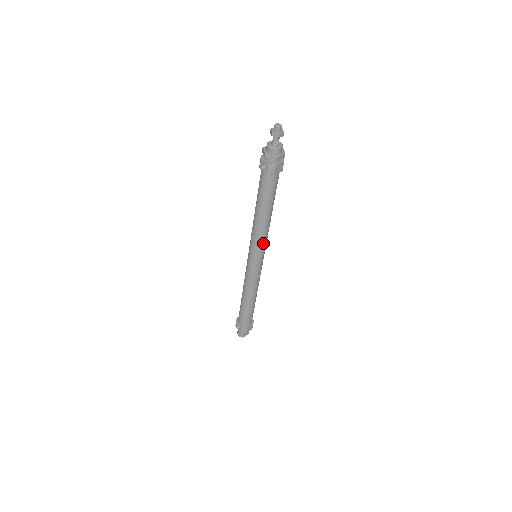
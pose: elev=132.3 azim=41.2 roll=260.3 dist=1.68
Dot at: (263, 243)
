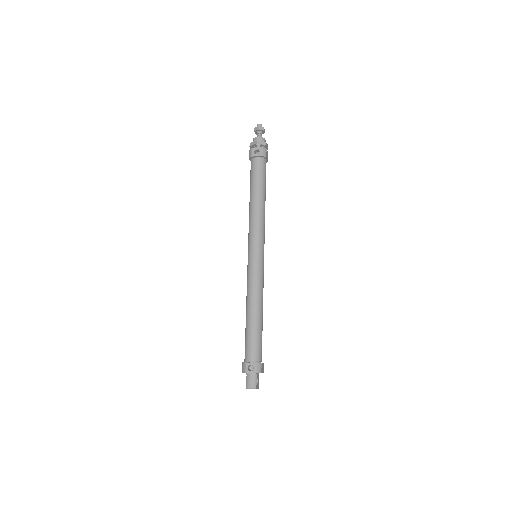
Dot at: (264, 233)
